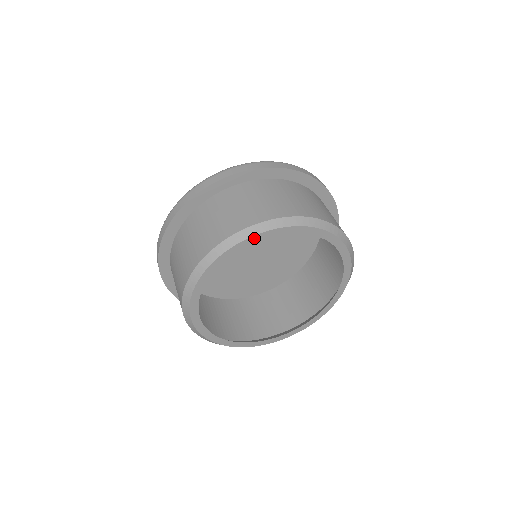
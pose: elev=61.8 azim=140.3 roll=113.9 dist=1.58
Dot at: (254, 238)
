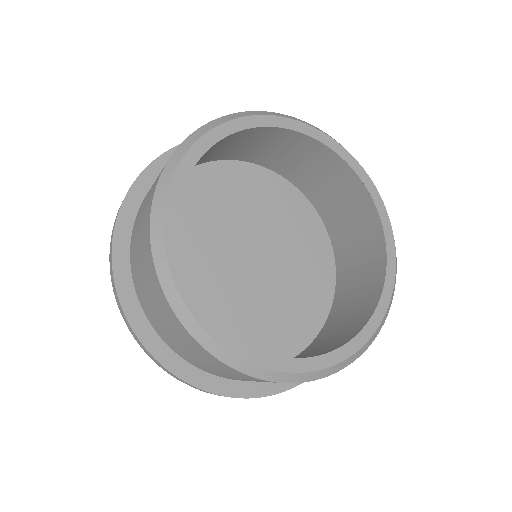
Dot at: (203, 142)
